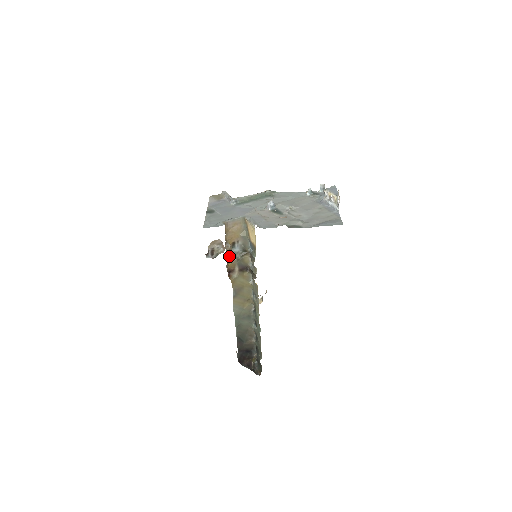
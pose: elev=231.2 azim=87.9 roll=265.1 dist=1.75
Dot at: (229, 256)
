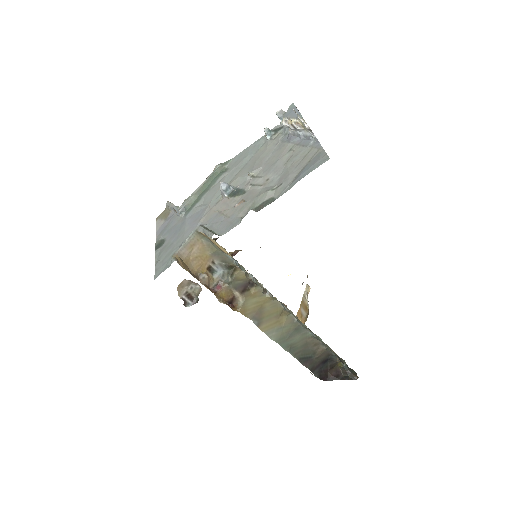
Dot at: (215, 286)
